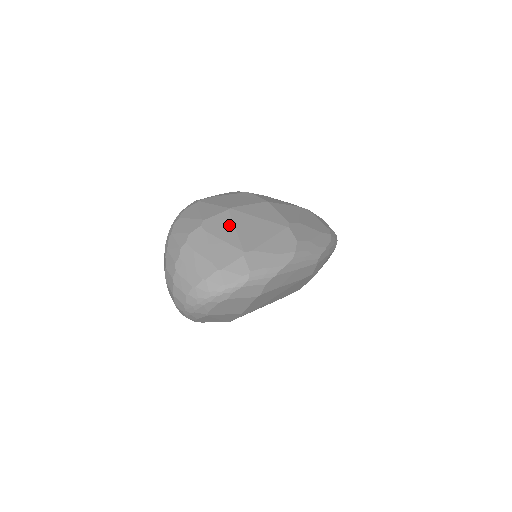
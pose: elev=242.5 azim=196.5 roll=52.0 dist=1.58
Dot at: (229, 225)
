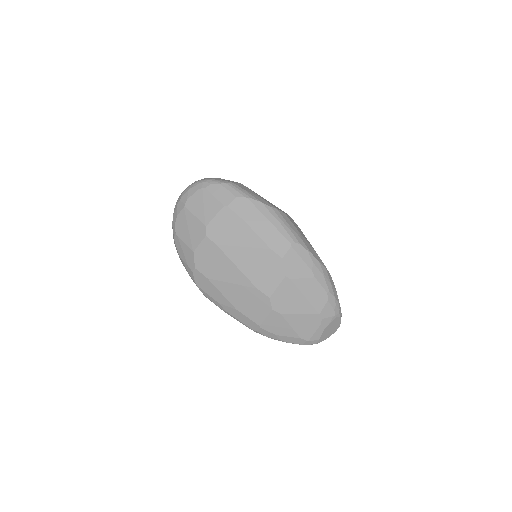
Dot at: occluded
